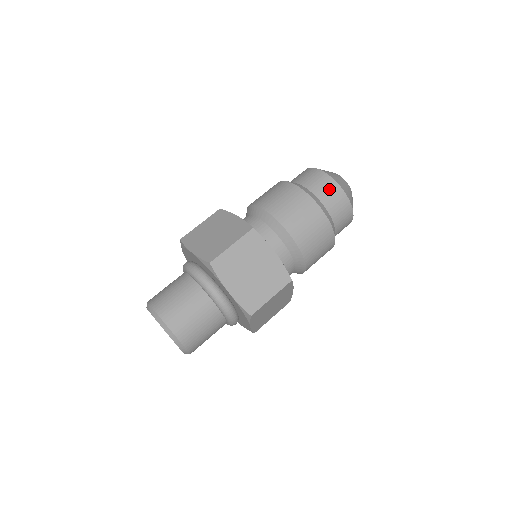
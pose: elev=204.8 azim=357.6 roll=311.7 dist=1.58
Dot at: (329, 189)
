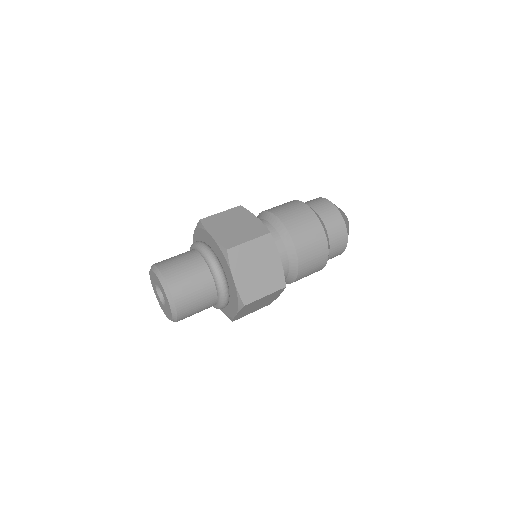
Dot at: (336, 221)
